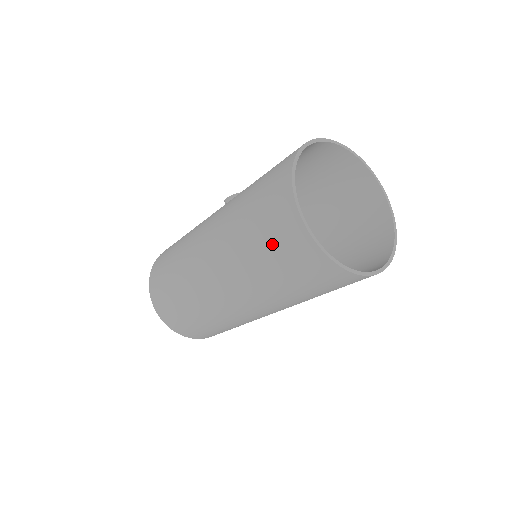
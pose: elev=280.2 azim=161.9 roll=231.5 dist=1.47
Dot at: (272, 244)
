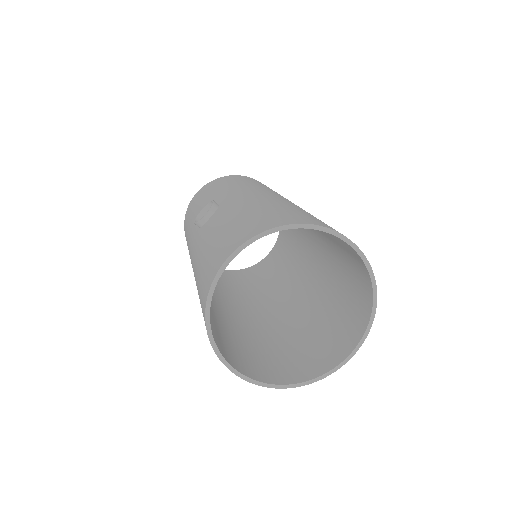
Dot at: occluded
